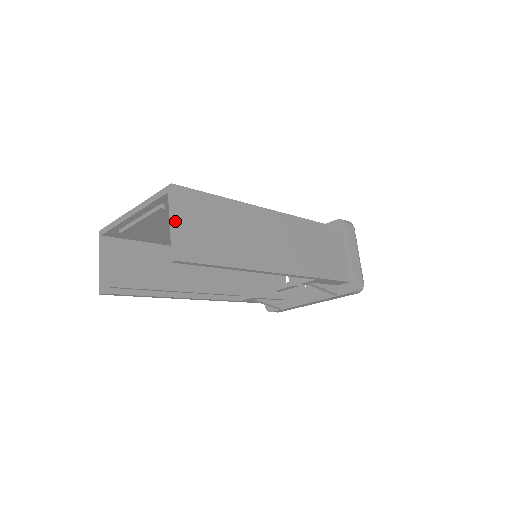
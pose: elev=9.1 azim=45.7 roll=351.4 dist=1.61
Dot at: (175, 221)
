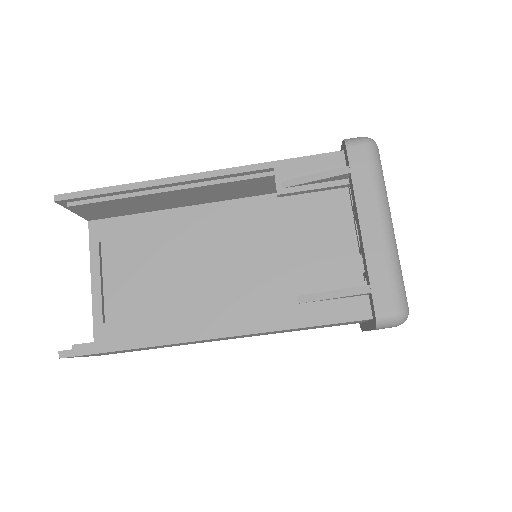
Dot at: occluded
